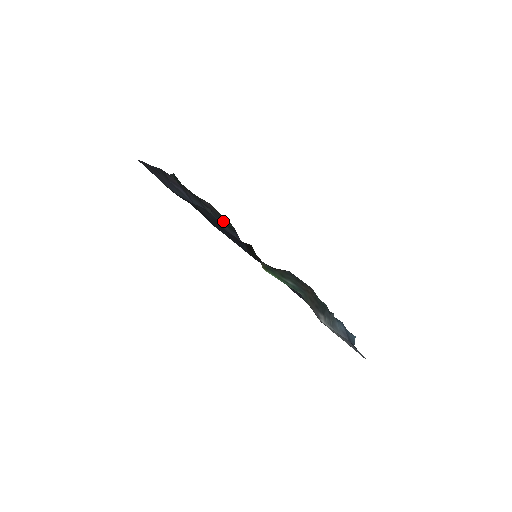
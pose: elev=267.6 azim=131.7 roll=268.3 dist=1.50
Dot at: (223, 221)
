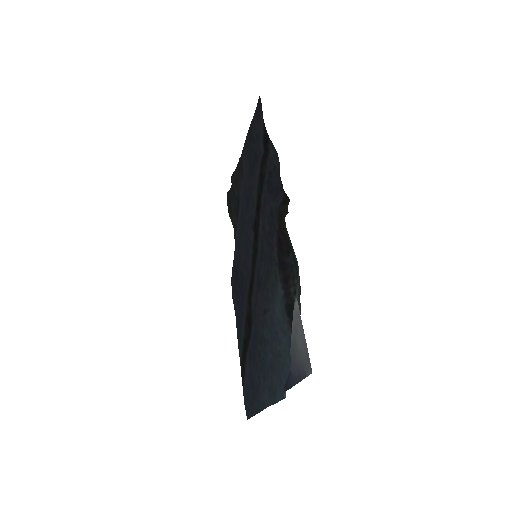
Dot at: occluded
